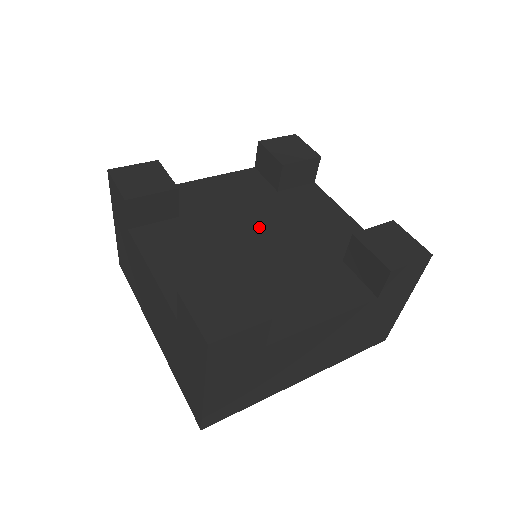
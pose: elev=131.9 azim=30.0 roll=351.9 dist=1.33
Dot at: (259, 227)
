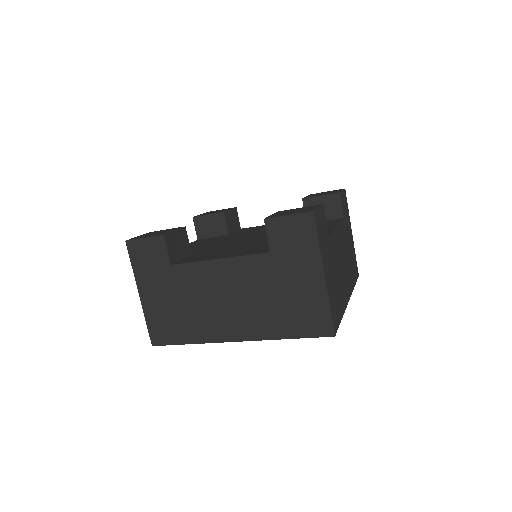
Dot at: (262, 235)
